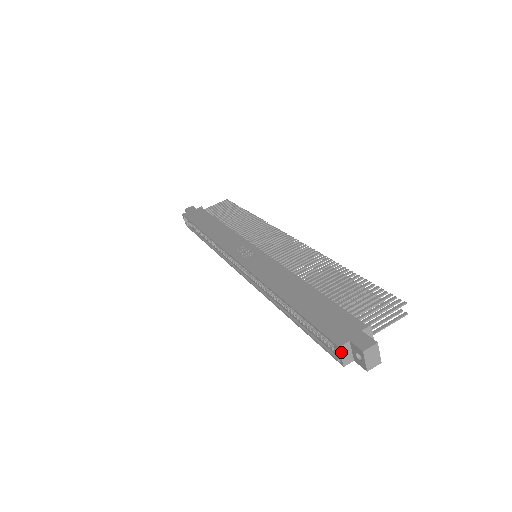
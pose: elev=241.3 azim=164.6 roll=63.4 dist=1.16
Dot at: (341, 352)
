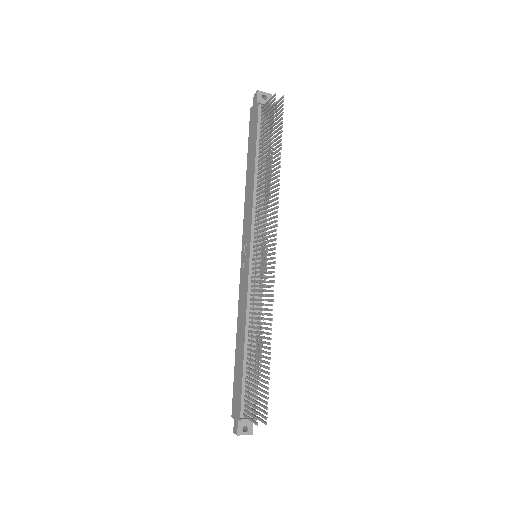
Dot at: occluded
